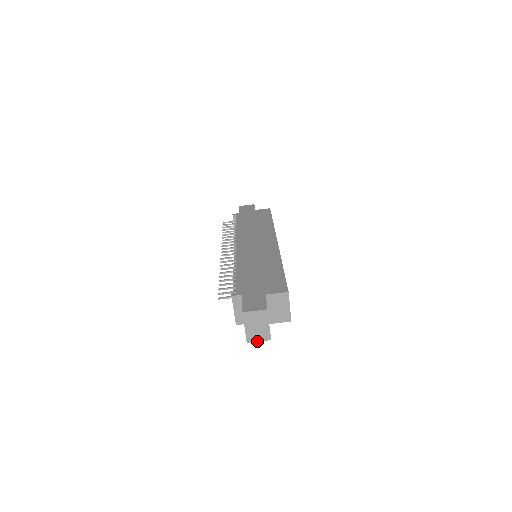
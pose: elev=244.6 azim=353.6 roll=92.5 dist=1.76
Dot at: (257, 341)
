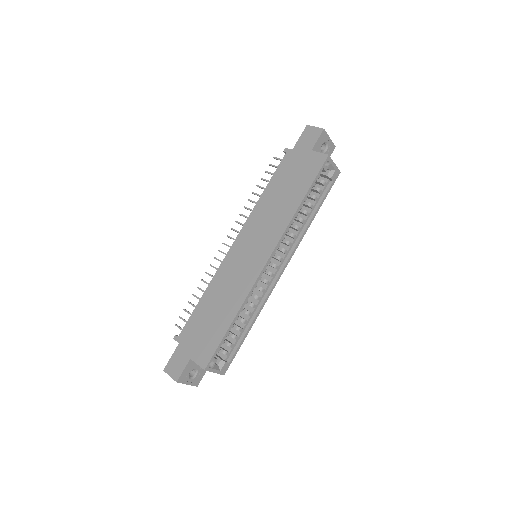
Dot at: occluded
